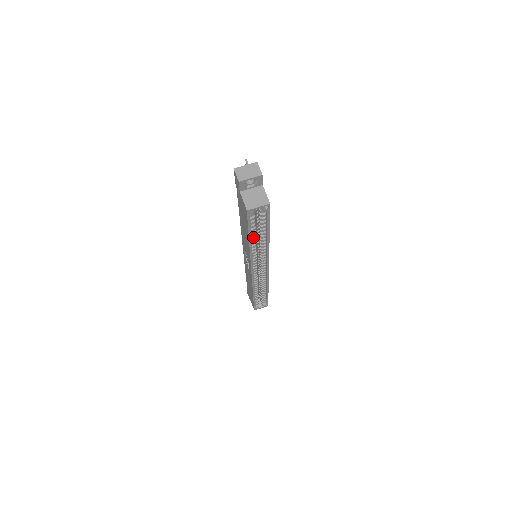
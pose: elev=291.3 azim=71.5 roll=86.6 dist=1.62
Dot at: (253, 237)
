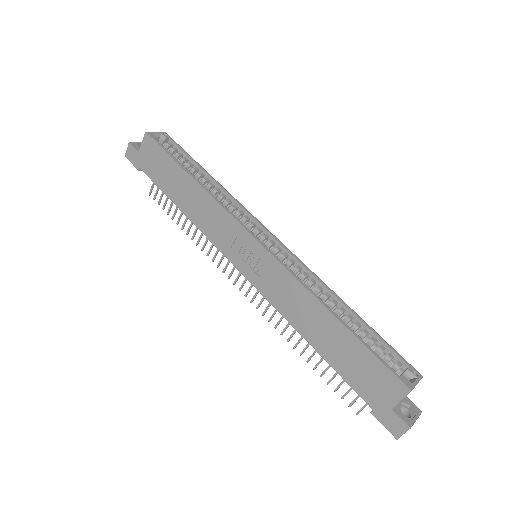
Dot at: occluded
